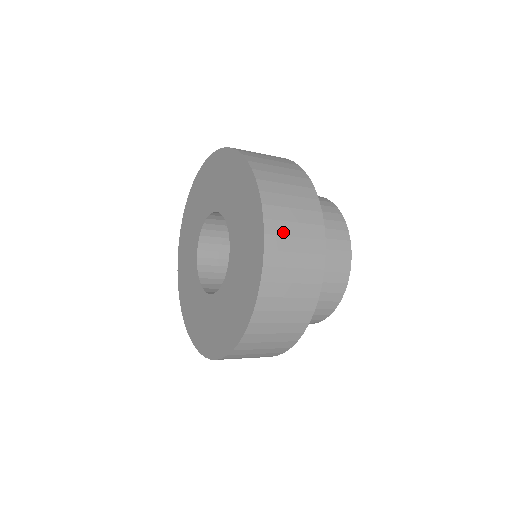
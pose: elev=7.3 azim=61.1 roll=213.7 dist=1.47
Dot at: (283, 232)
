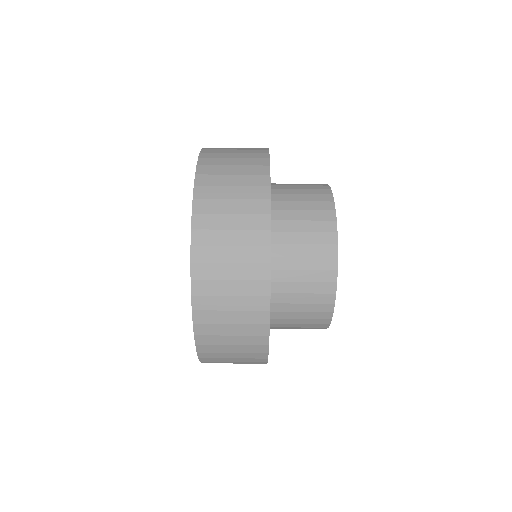
Dot at: (221, 152)
